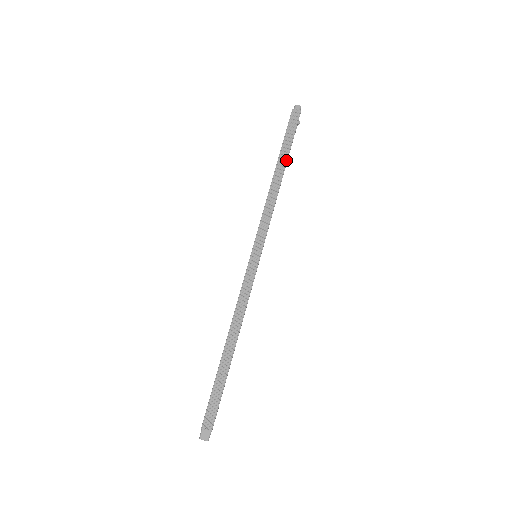
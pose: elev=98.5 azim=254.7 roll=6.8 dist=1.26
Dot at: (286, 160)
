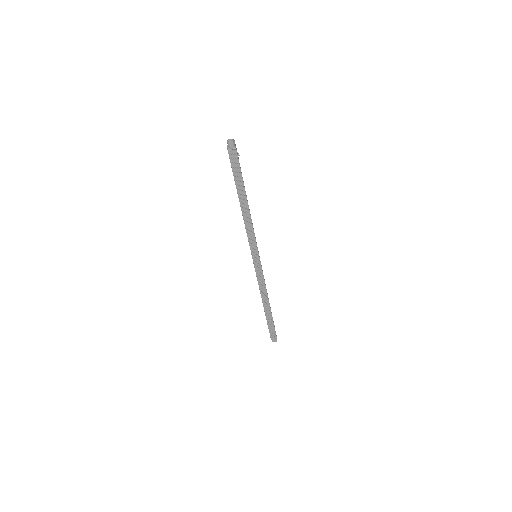
Dot at: (245, 195)
